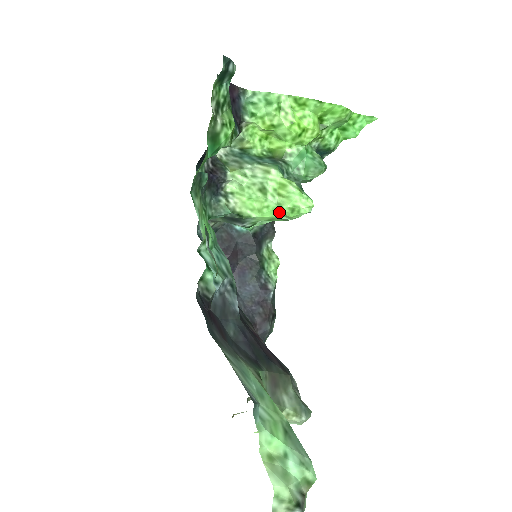
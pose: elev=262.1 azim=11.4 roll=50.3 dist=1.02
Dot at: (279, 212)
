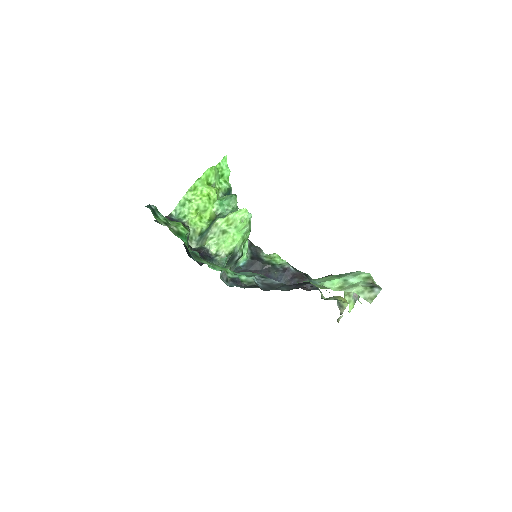
Dot at: (240, 230)
